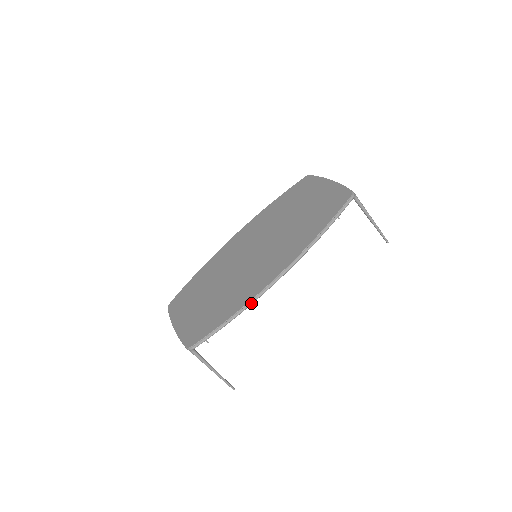
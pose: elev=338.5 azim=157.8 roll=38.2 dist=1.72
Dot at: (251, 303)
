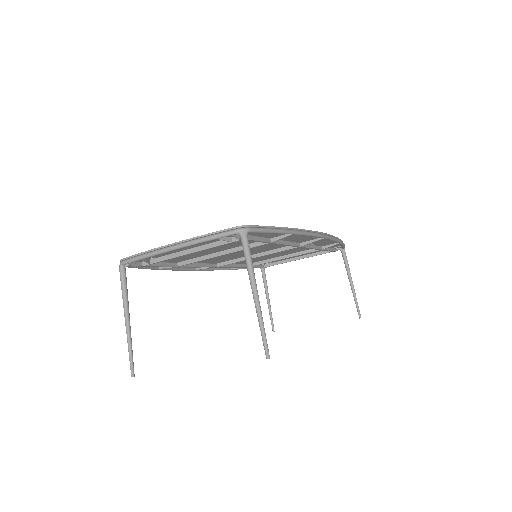
Dot at: (309, 233)
